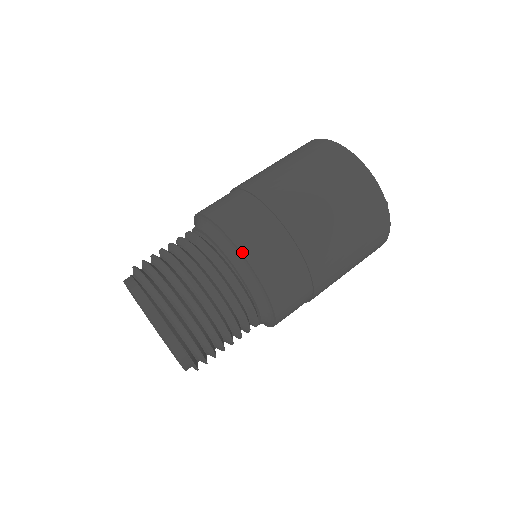
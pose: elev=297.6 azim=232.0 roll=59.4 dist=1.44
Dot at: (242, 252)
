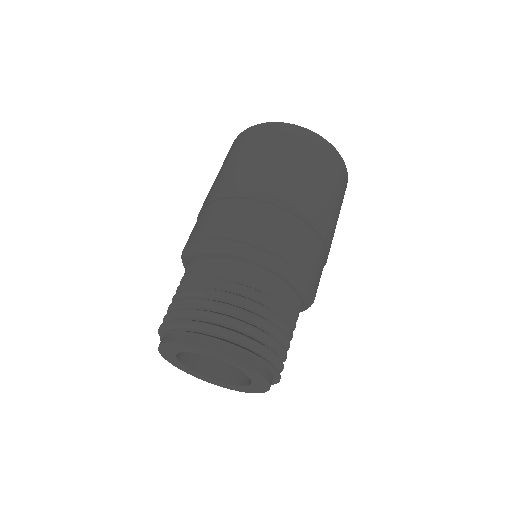
Dot at: (237, 239)
